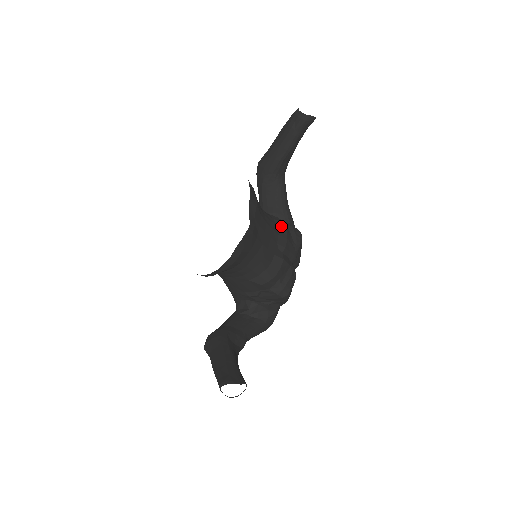
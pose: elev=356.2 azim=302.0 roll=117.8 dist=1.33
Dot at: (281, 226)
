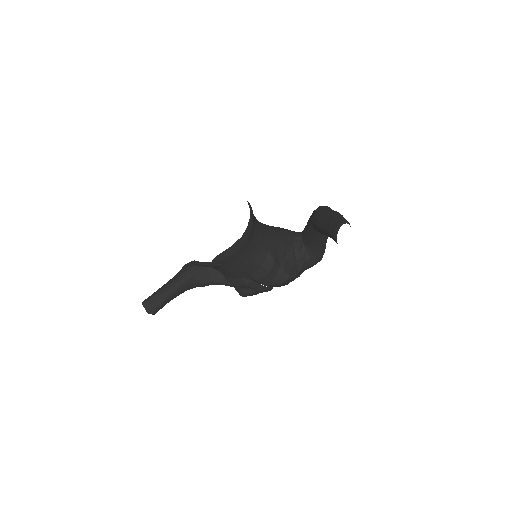
Dot at: (266, 268)
